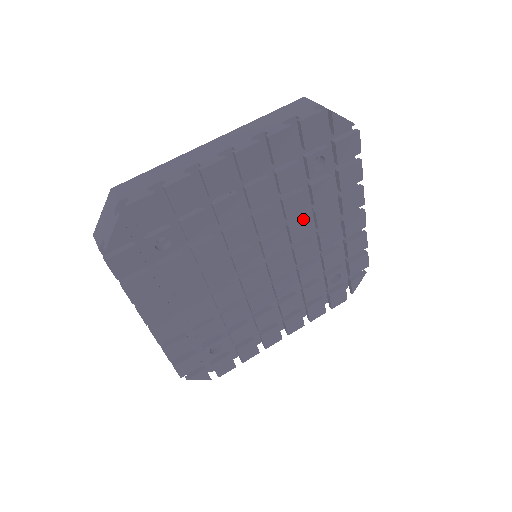
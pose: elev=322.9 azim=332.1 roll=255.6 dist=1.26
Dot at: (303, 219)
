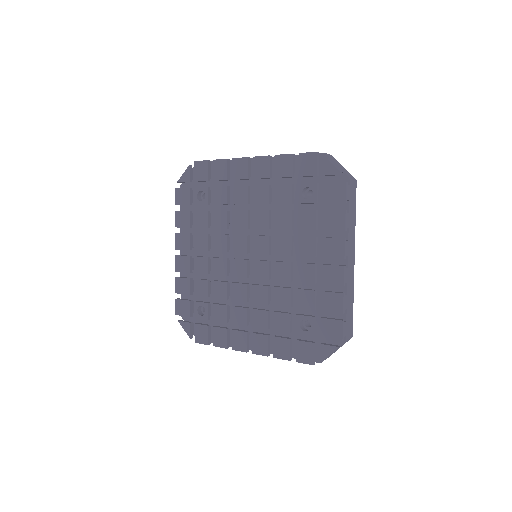
Dot at: (287, 237)
